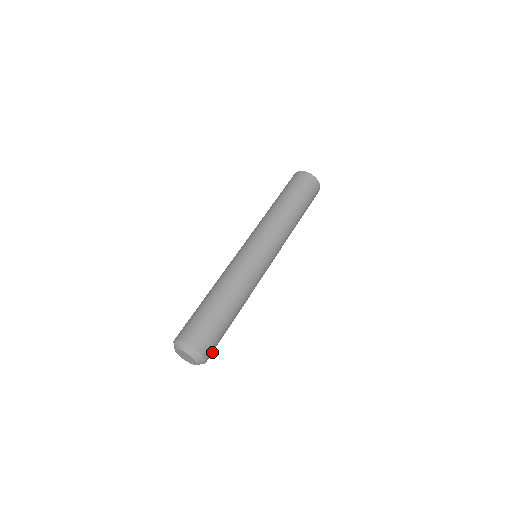
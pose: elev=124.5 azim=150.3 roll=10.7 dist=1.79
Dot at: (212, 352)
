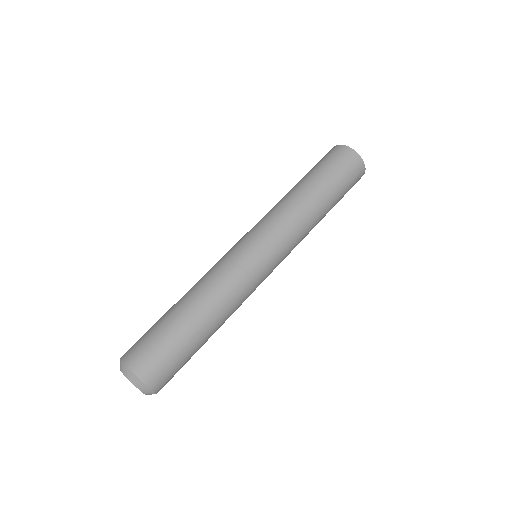
Dot at: occluded
